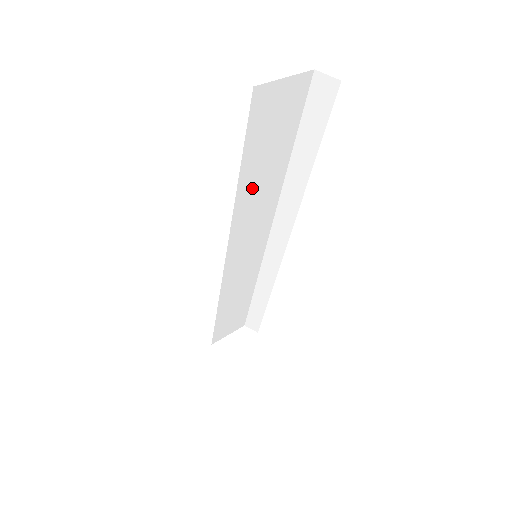
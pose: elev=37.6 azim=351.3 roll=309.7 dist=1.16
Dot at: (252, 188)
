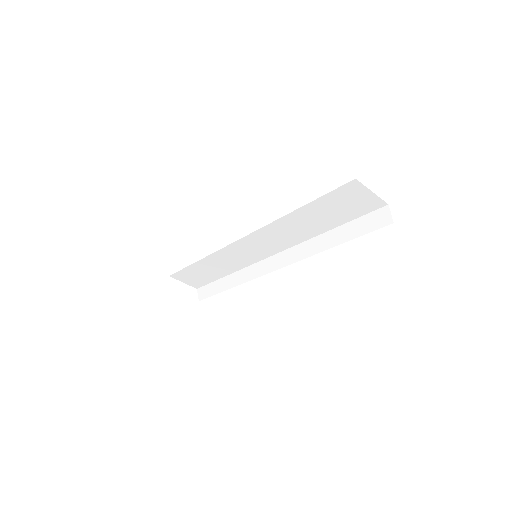
Dot at: (298, 221)
